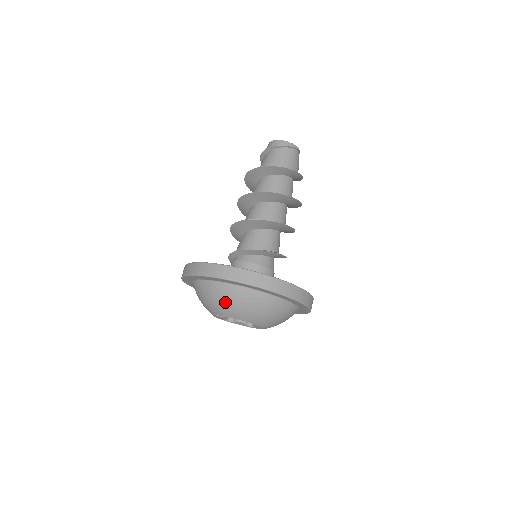
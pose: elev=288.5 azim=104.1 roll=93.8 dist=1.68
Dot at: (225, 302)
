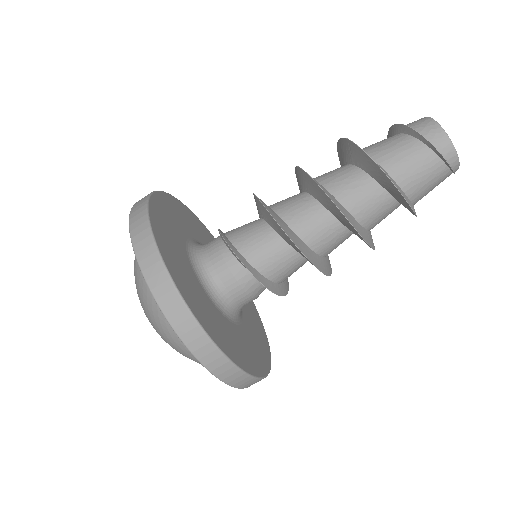
Dot at: (161, 329)
